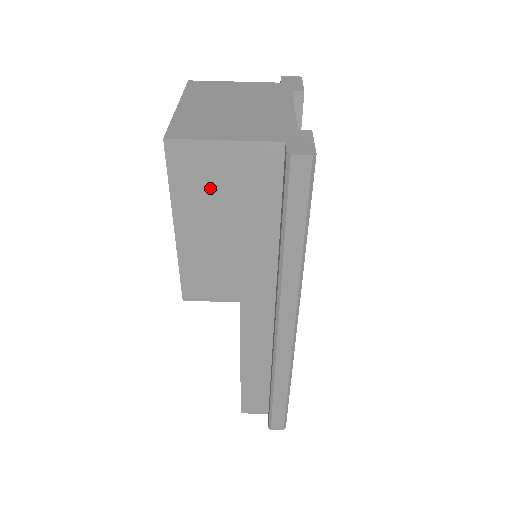
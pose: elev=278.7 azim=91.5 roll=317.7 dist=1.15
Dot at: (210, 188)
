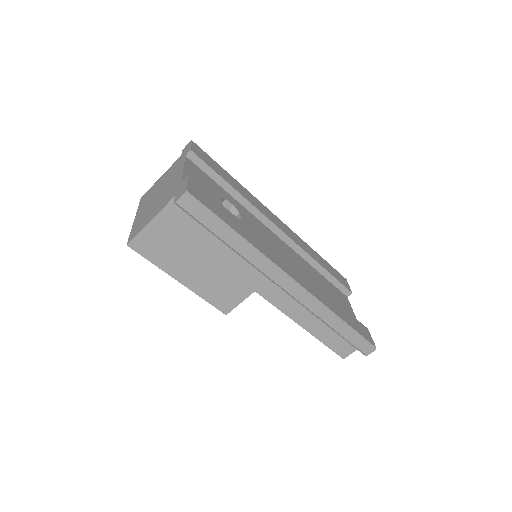
Dot at: (170, 248)
